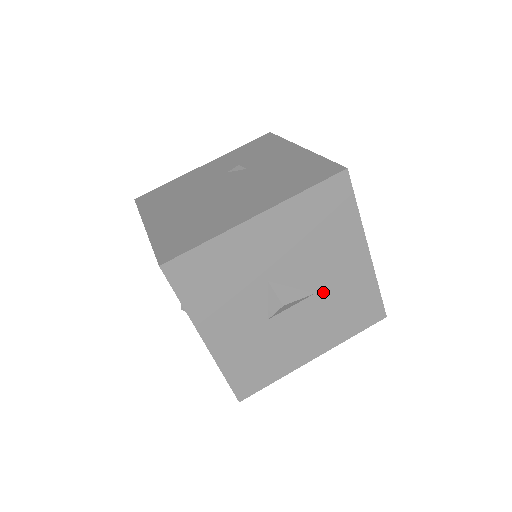
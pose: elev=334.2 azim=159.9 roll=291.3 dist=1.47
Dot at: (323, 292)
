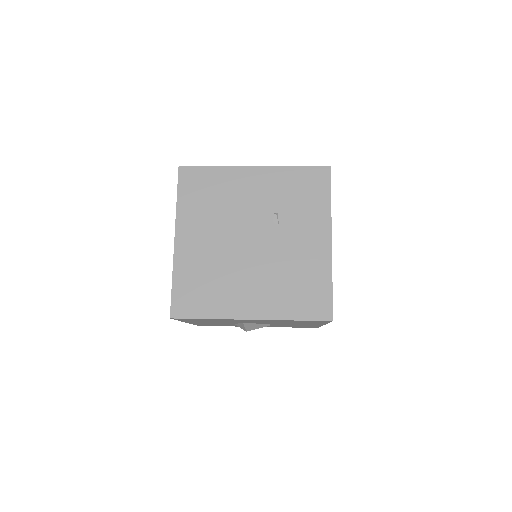
Dot at: occluded
